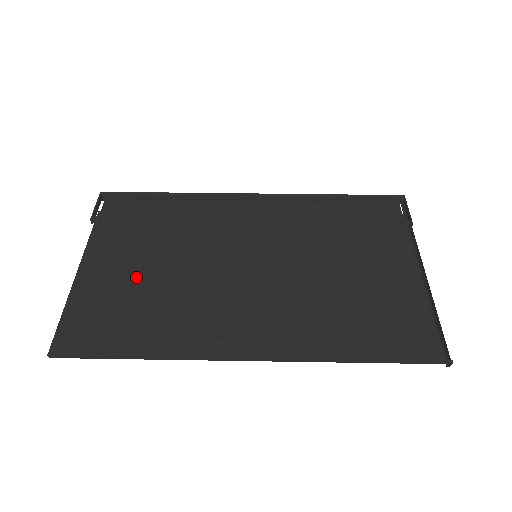
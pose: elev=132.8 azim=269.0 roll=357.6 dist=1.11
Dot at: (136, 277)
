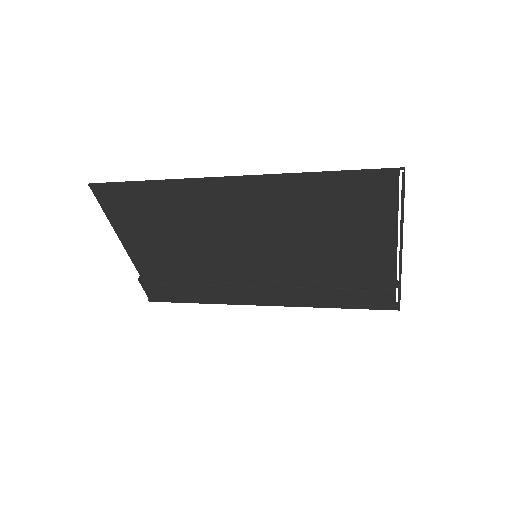
Dot at: (161, 238)
